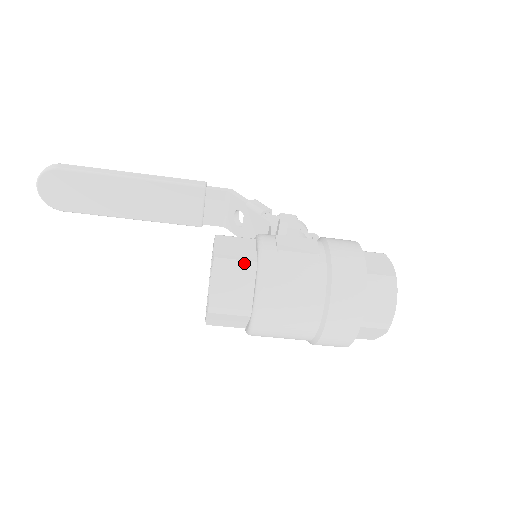
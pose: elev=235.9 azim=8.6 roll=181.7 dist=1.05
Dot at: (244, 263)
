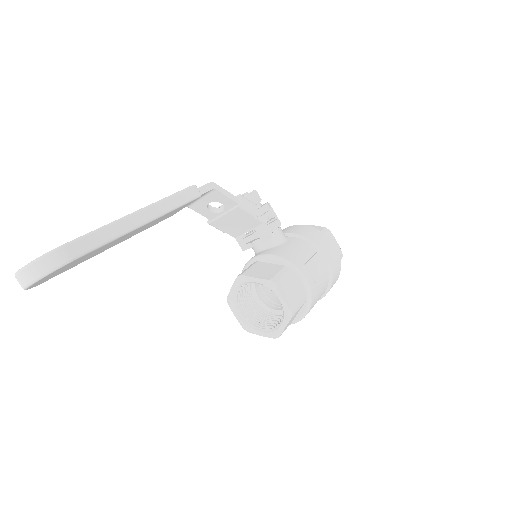
Dot at: (302, 303)
